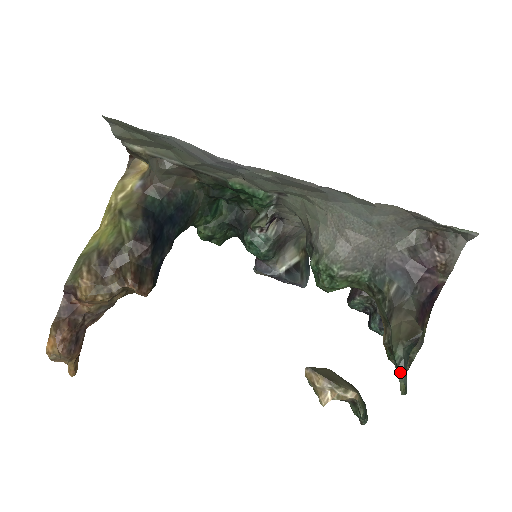
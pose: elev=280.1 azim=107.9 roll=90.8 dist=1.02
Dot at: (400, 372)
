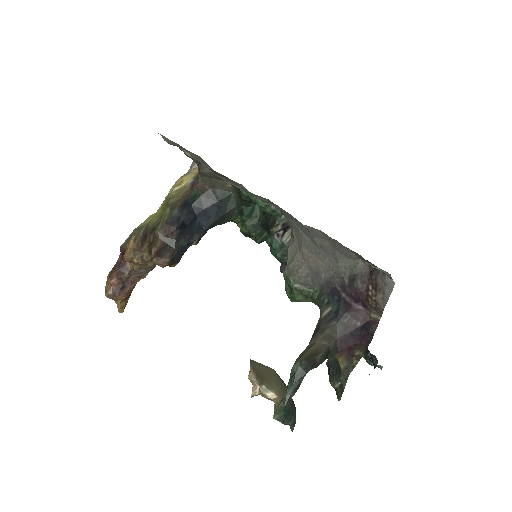
Dot at: (288, 385)
